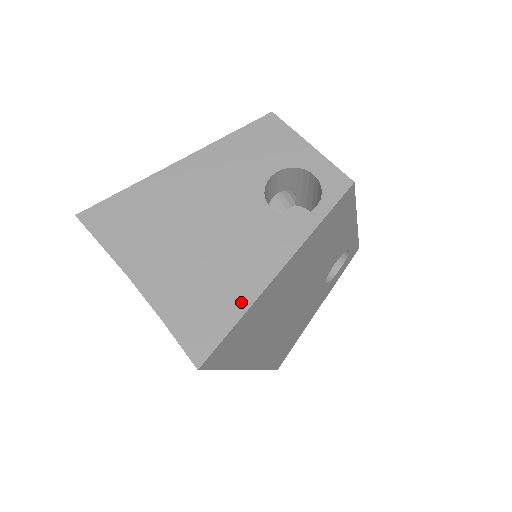
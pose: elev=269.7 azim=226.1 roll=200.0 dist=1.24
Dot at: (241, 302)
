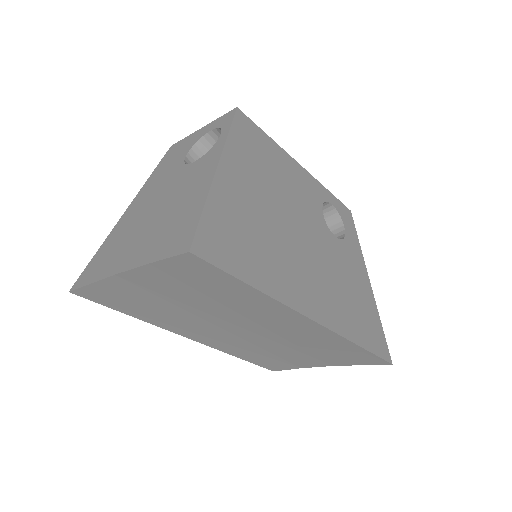
Dot at: (199, 201)
